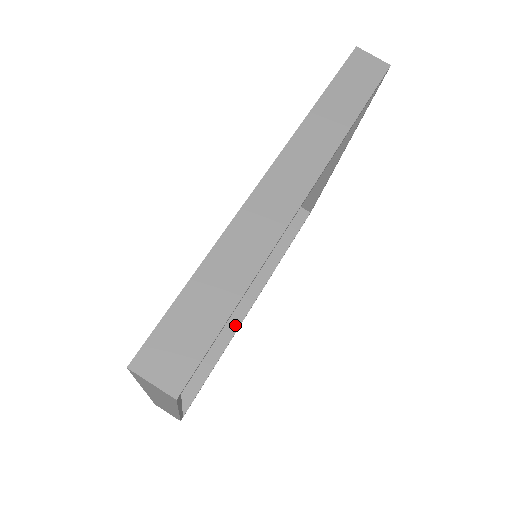
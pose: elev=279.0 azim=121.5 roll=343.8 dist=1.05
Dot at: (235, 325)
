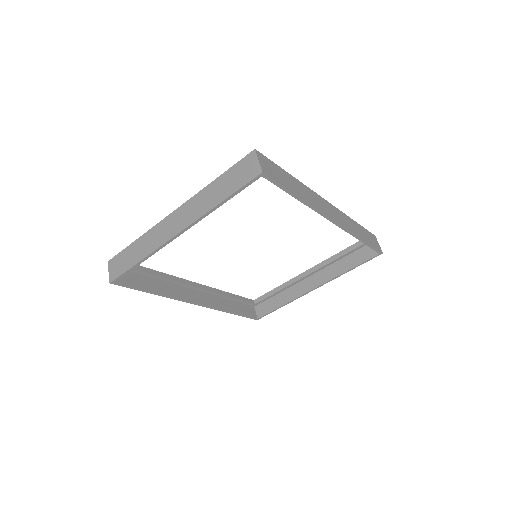
Dot at: (180, 296)
